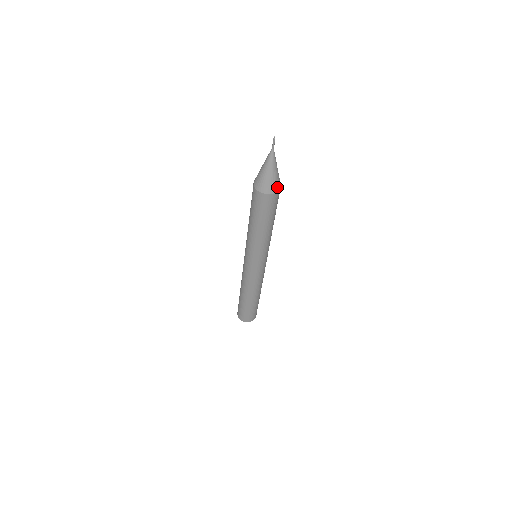
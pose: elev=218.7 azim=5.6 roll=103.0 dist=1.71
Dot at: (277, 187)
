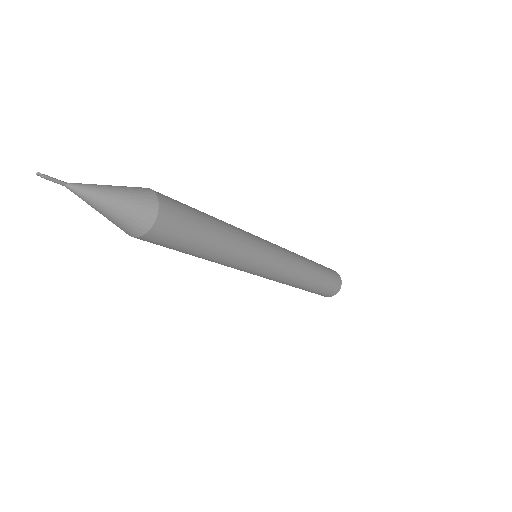
Dot at: (137, 229)
